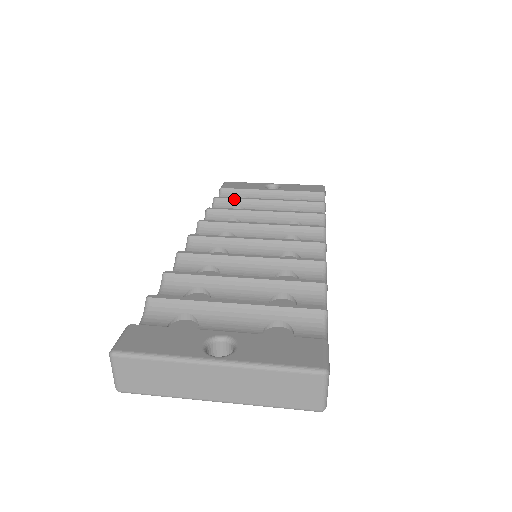
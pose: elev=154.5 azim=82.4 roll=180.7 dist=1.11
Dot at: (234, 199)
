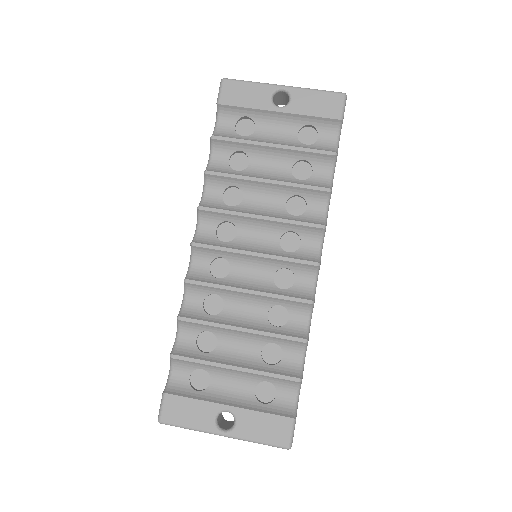
Dot at: (234, 142)
